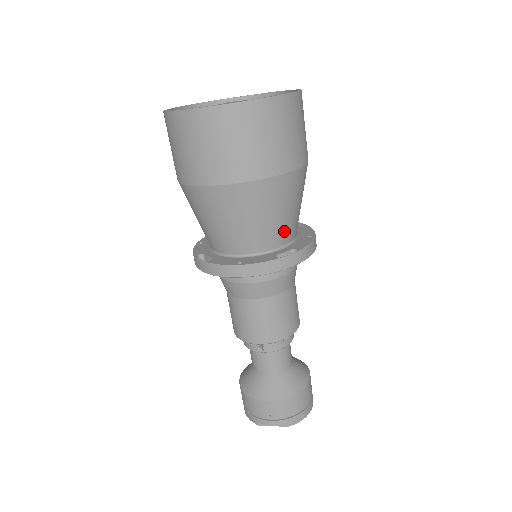
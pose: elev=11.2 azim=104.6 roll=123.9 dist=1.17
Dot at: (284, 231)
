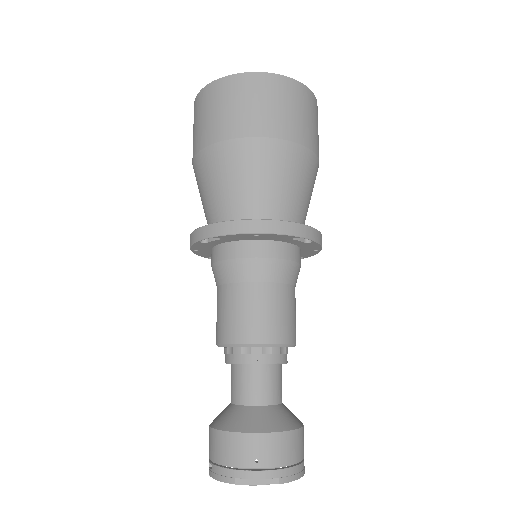
Dot at: (298, 211)
